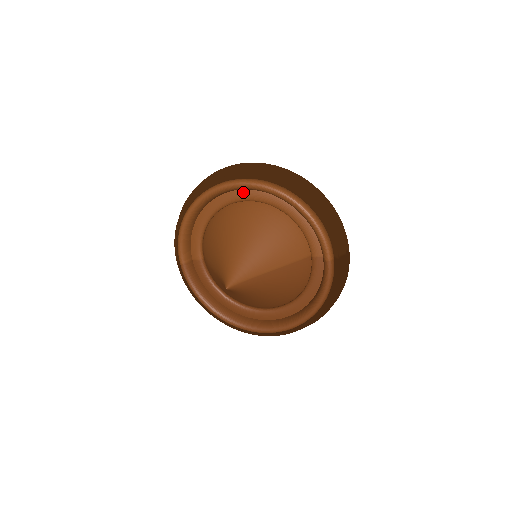
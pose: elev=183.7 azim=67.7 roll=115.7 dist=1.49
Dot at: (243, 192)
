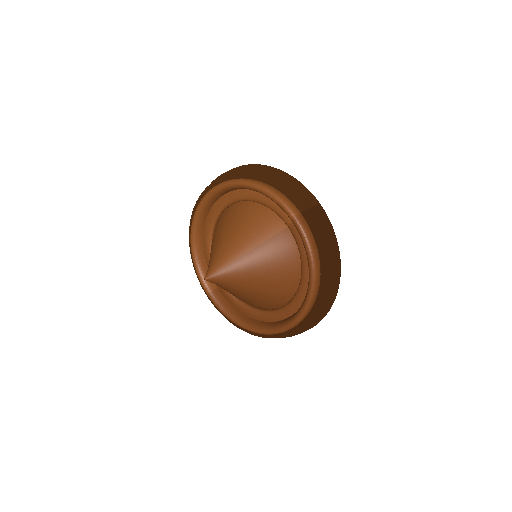
Dot at: (217, 203)
